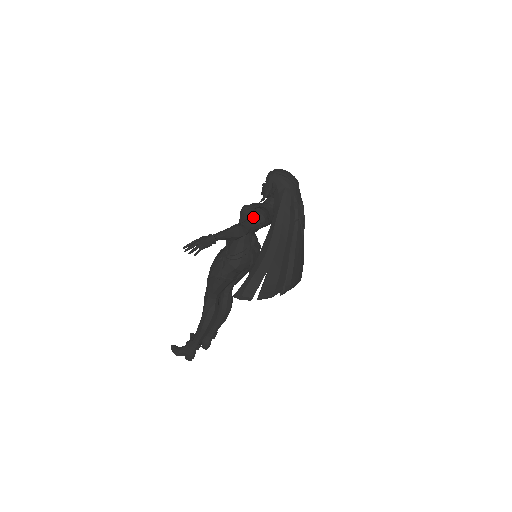
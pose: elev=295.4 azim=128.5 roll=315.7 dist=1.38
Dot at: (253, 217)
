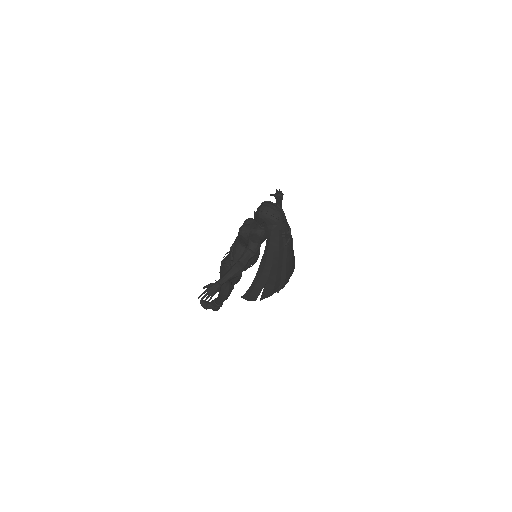
Dot at: (249, 250)
